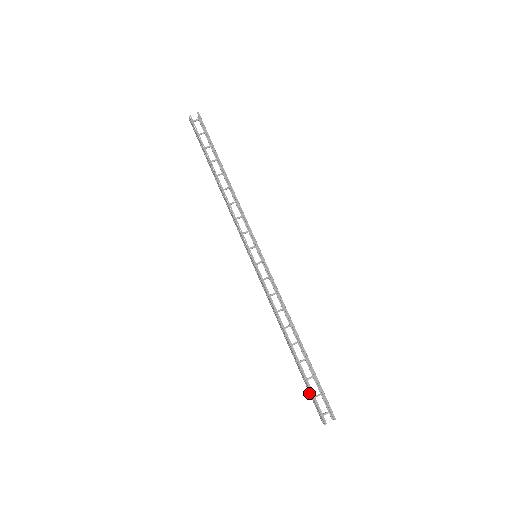
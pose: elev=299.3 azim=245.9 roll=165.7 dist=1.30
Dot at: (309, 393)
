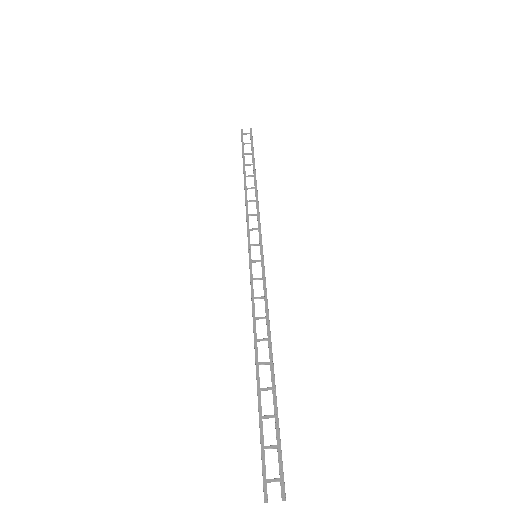
Dot at: occluded
